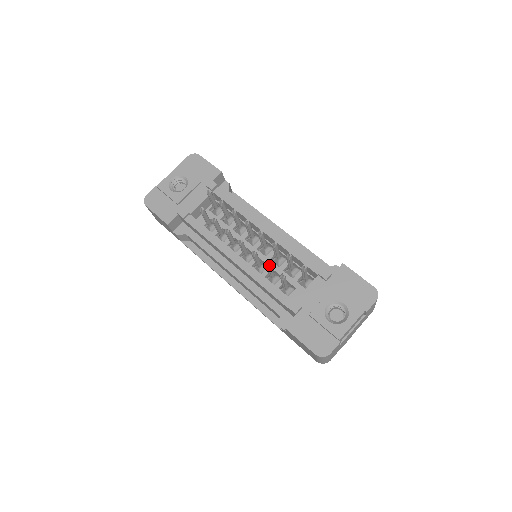
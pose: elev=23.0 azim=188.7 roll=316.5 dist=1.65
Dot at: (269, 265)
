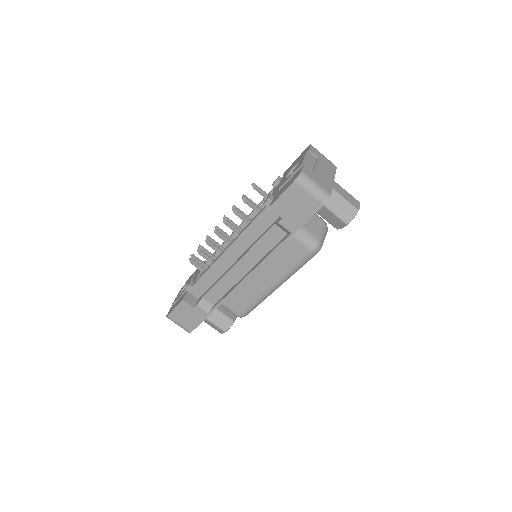
Dot at: (234, 209)
